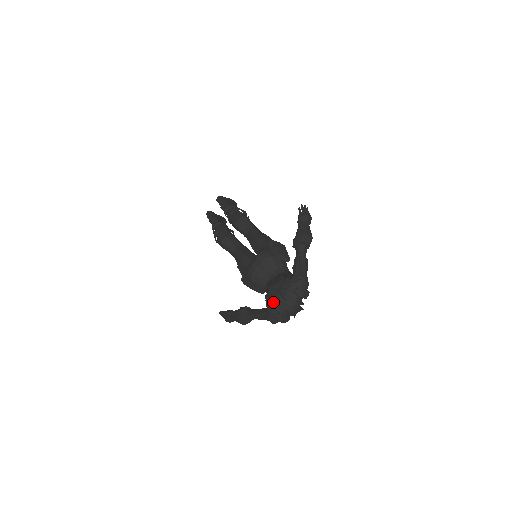
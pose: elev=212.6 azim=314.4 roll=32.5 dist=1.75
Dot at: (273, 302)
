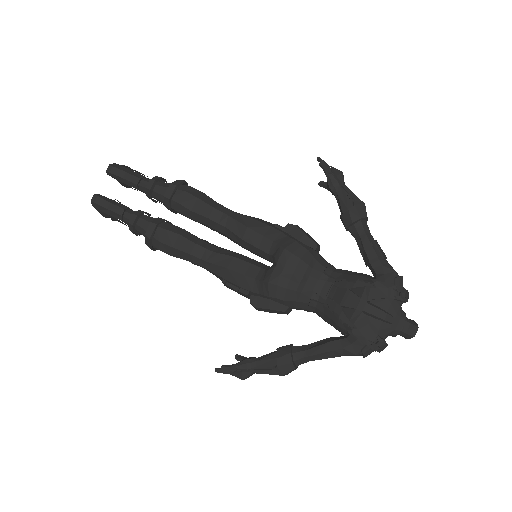
Dot at: (370, 326)
